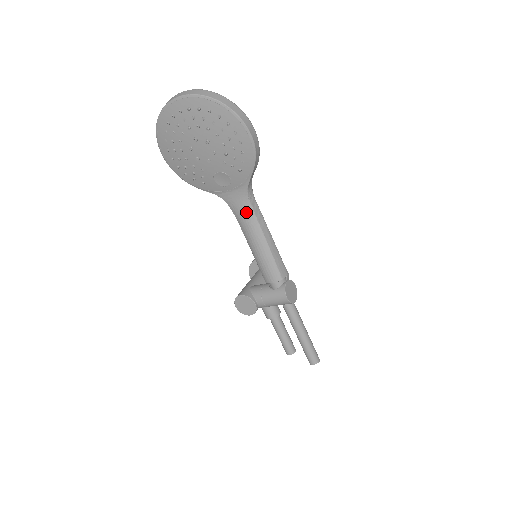
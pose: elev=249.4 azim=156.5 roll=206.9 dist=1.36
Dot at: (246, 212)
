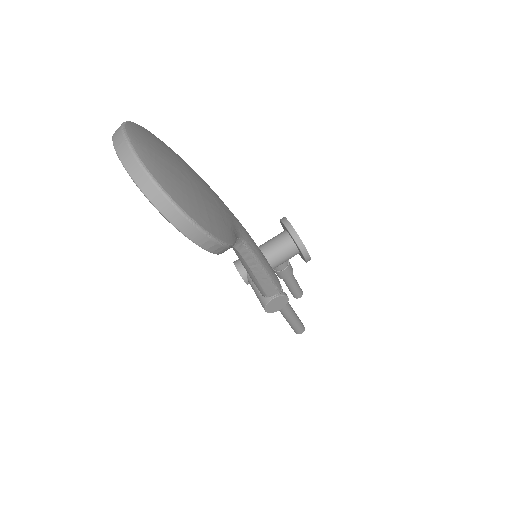
Dot at: (232, 247)
